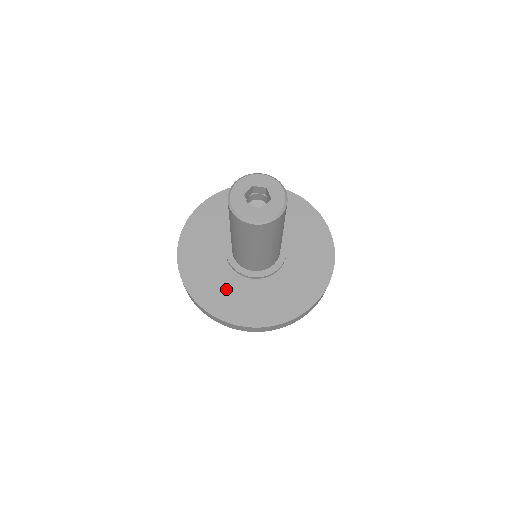
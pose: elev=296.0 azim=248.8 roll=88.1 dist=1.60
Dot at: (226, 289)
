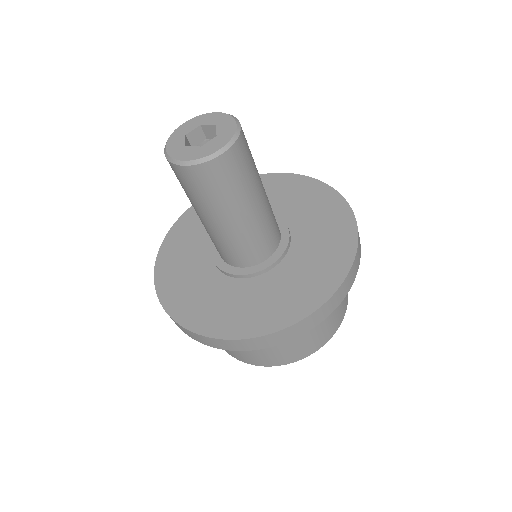
Dot at: (262, 298)
